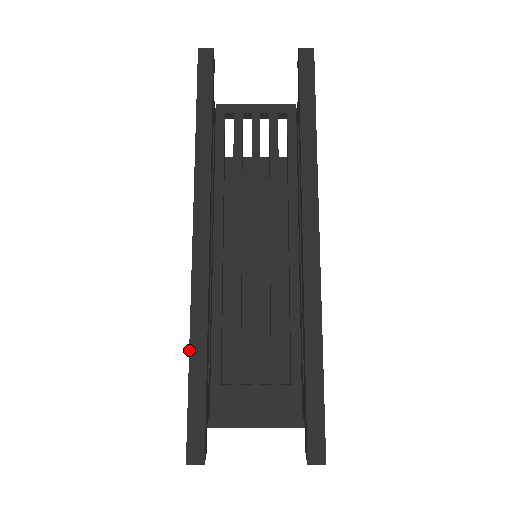
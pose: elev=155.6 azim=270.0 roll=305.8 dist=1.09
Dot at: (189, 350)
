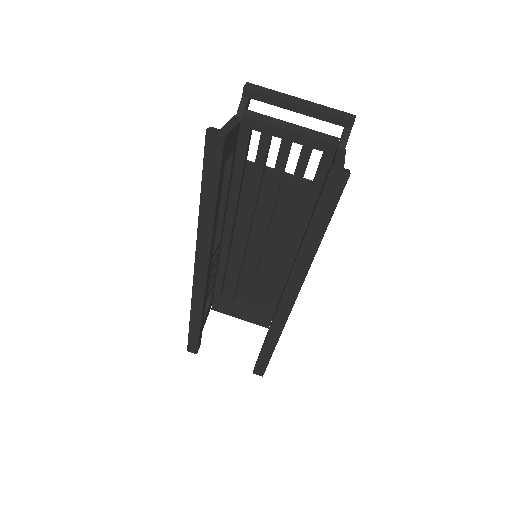
Dot at: (190, 319)
